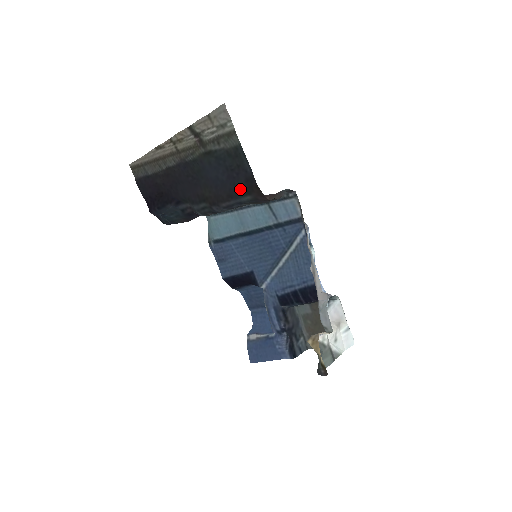
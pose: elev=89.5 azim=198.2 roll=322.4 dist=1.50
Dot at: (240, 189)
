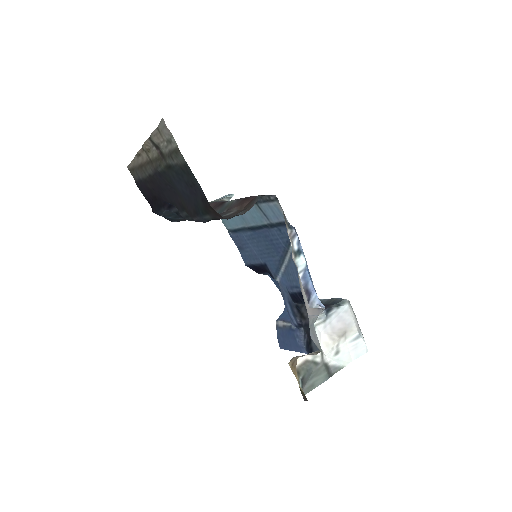
Dot at: (200, 207)
